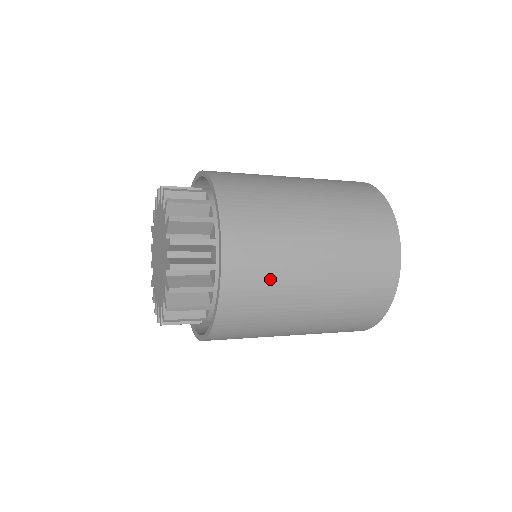
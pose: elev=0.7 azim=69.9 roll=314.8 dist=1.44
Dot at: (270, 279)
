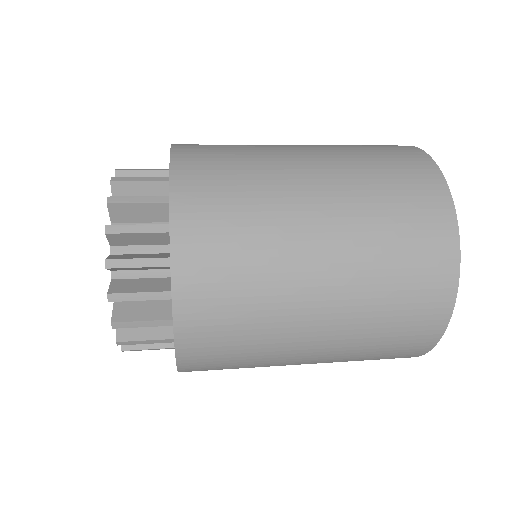
Dot at: occluded
